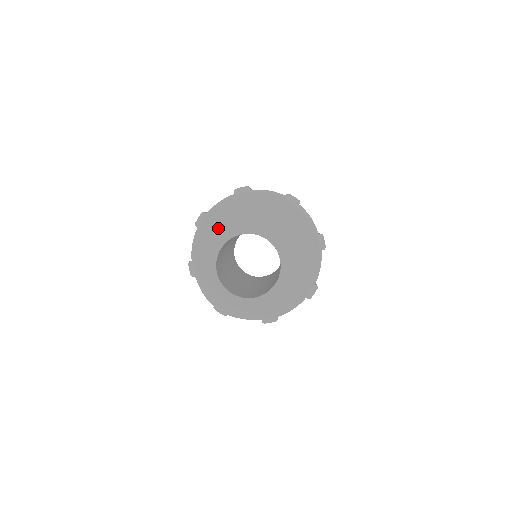
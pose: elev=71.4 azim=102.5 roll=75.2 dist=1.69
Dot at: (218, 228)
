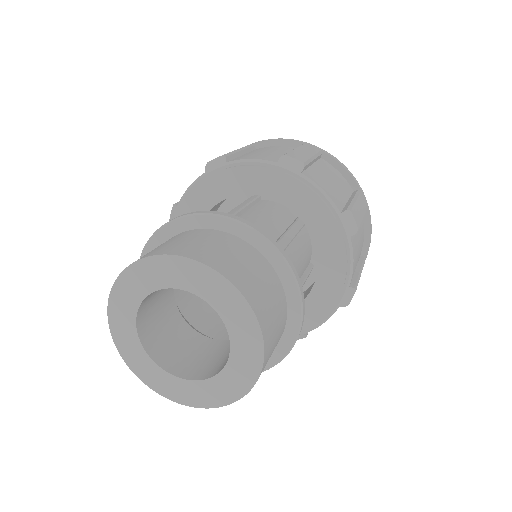
Dot at: (116, 331)
